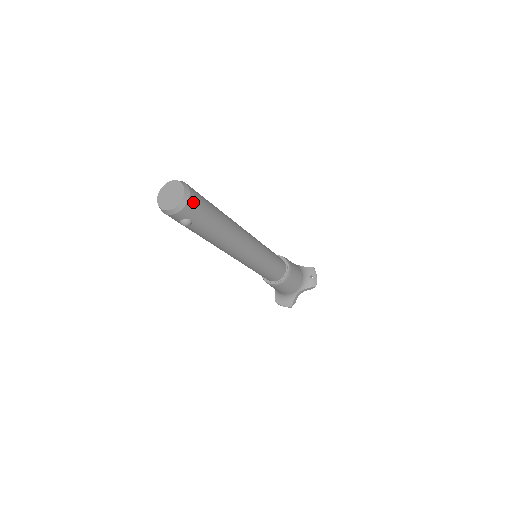
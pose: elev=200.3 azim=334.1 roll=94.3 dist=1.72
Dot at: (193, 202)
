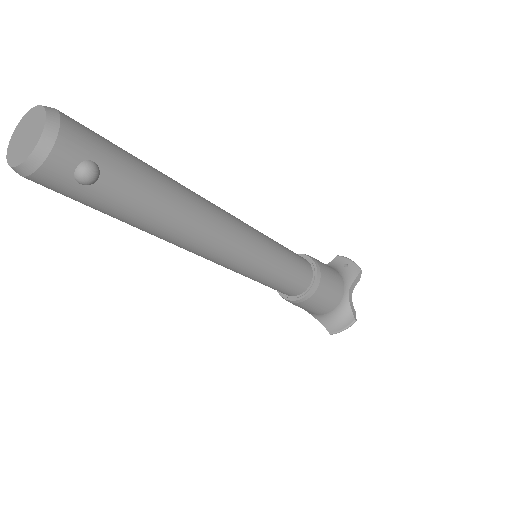
Dot at: (74, 124)
